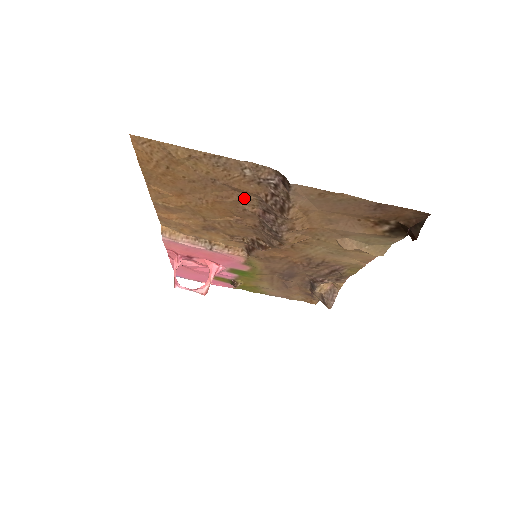
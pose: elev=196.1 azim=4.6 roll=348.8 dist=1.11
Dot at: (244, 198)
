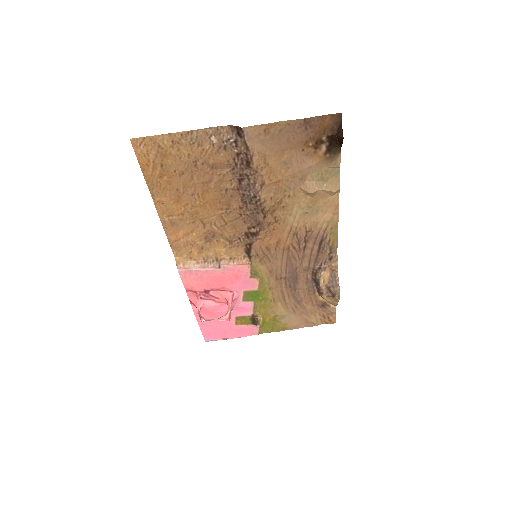
Dot at: (221, 174)
